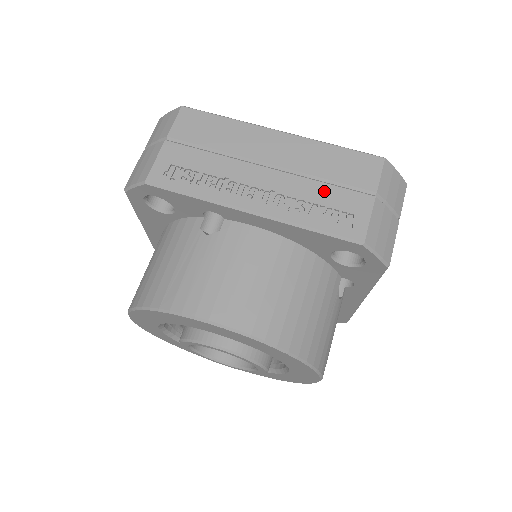
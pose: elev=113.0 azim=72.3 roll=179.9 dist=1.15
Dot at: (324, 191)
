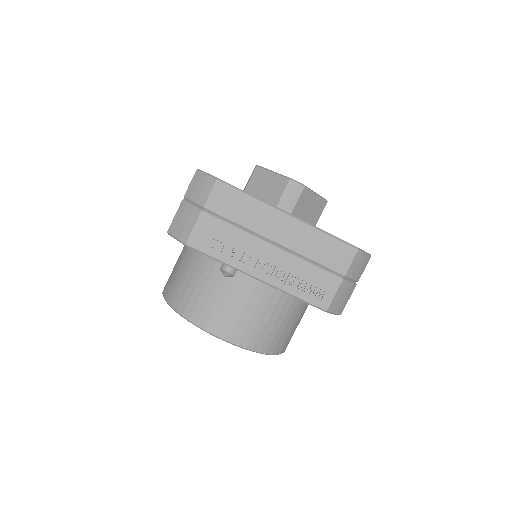
Dot at: (309, 270)
